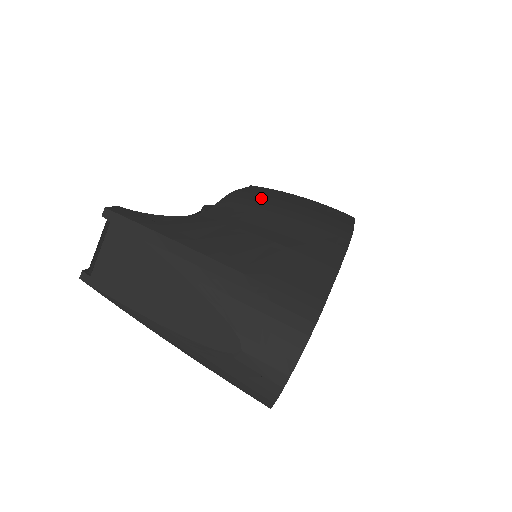
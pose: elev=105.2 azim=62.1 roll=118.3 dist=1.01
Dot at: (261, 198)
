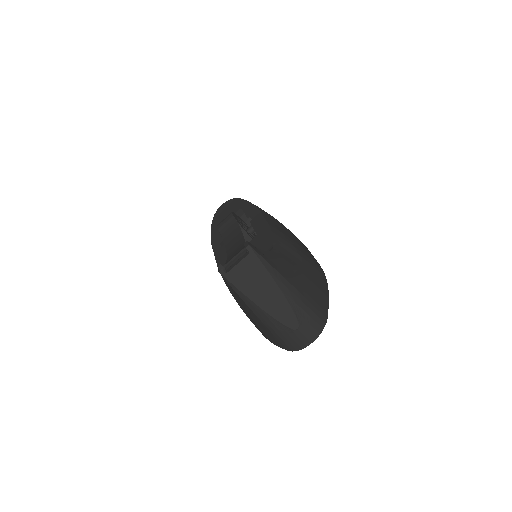
Dot at: (285, 237)
